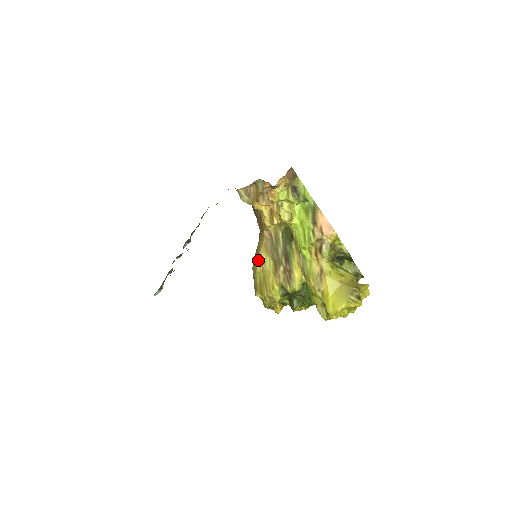
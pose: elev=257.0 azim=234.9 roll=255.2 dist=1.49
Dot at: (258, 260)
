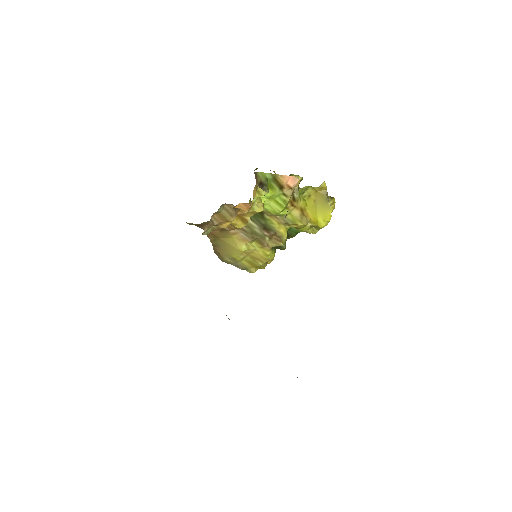
Dot at: (241, 253)
